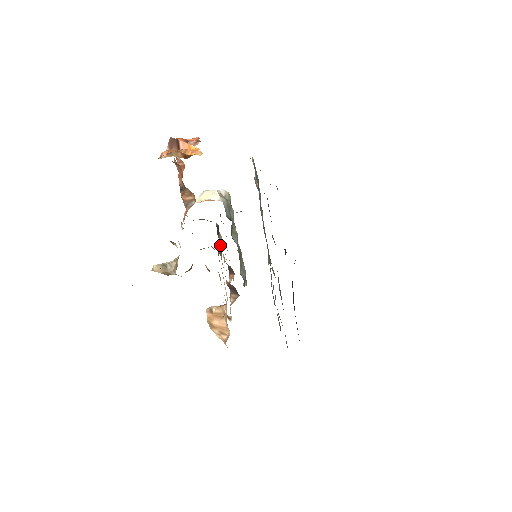
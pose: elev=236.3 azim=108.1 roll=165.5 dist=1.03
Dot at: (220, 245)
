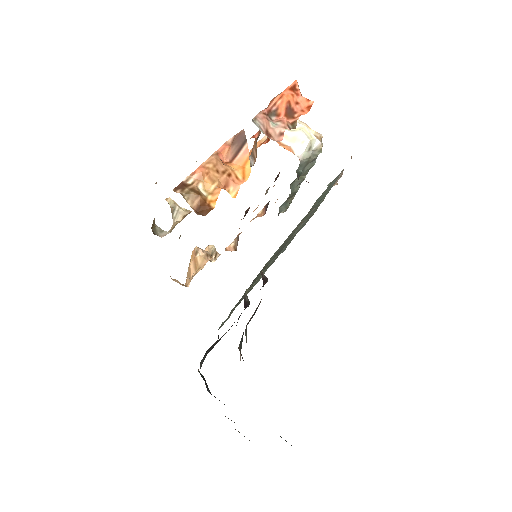
Dot at: (247, 212)
